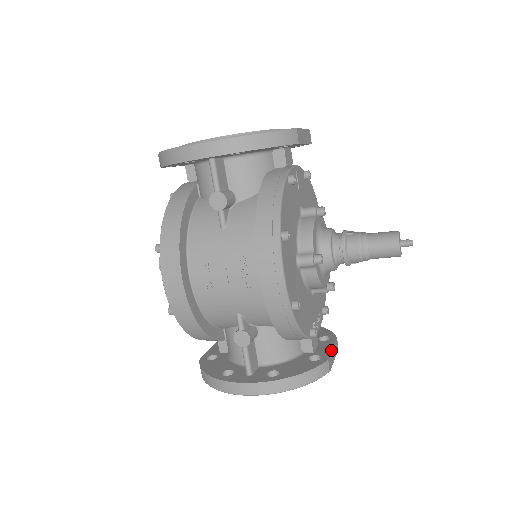
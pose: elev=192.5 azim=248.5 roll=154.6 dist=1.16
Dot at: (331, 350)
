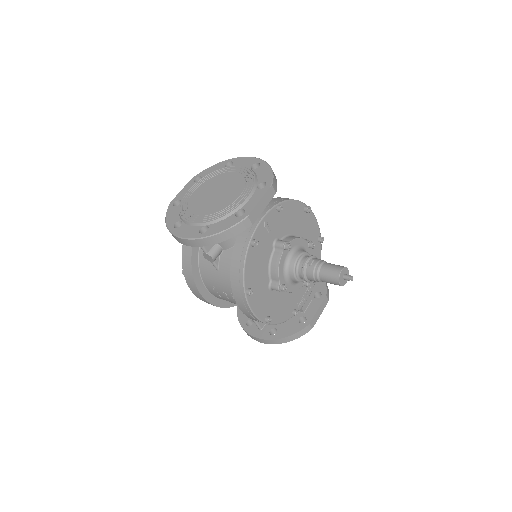
Dot at: (315, 313)
